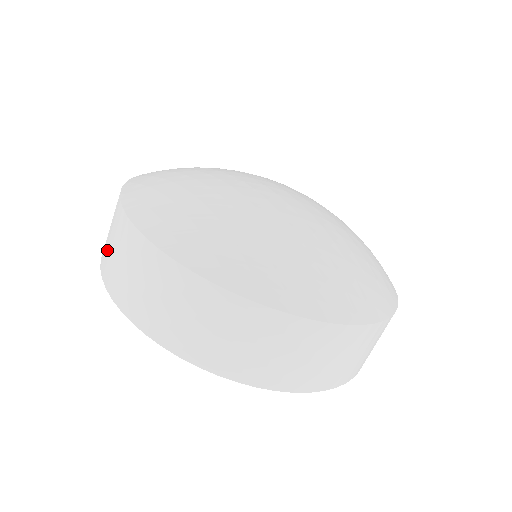
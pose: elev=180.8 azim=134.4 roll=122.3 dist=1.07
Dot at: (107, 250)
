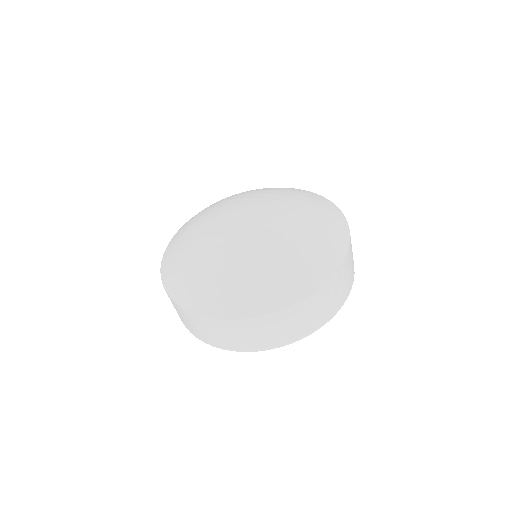
Dot at: (194, 330)
